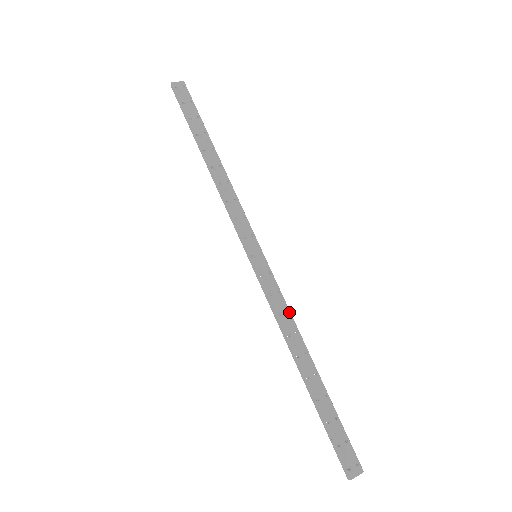
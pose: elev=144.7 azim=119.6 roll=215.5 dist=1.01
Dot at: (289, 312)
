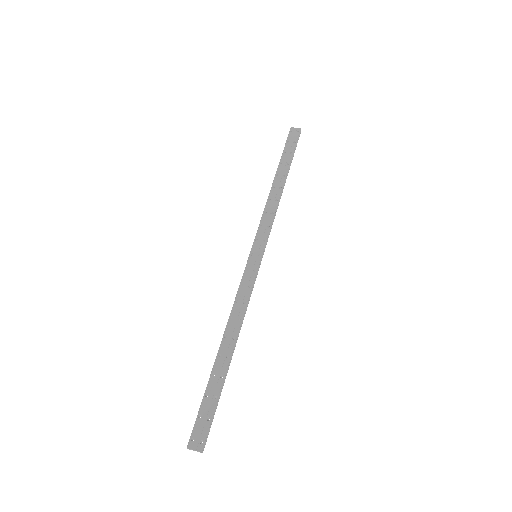
Dot at: (246, 304)
